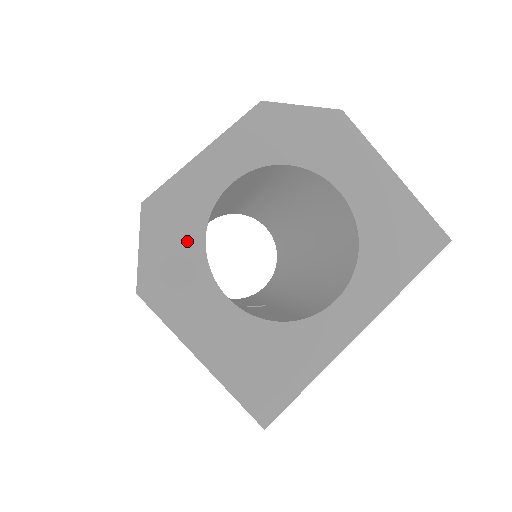
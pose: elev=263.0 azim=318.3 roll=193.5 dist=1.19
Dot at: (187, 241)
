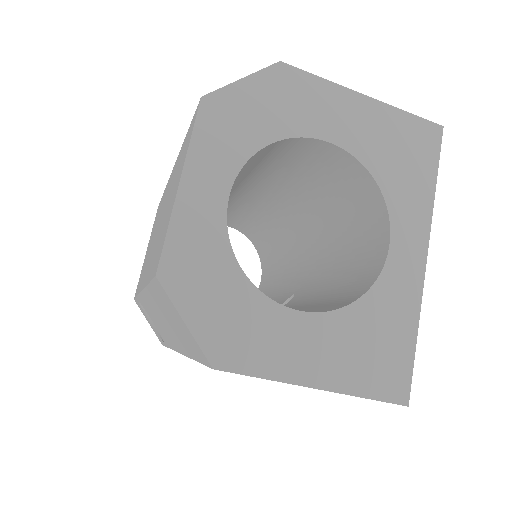
Dot at: (226, 283)
